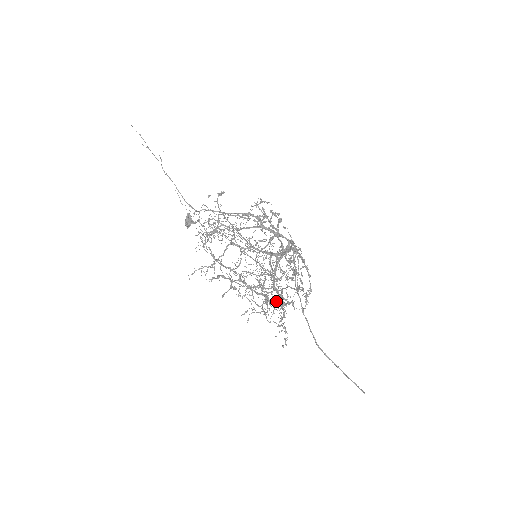
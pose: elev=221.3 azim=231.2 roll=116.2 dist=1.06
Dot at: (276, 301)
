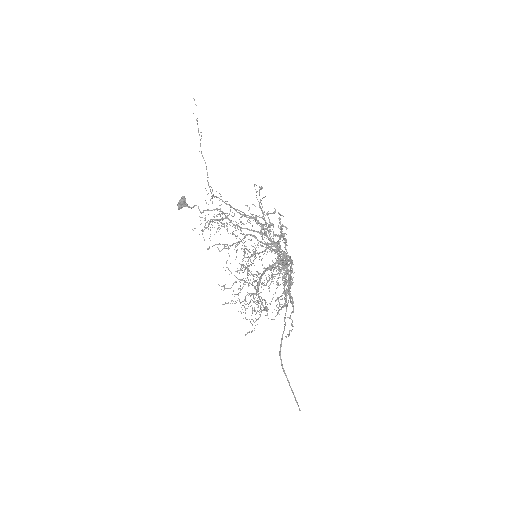
Dot at: occluded
